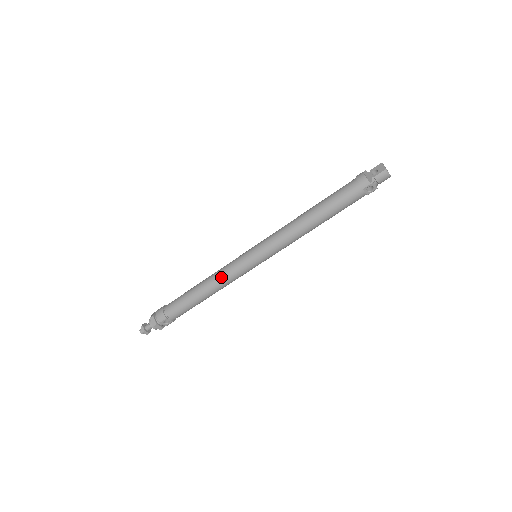
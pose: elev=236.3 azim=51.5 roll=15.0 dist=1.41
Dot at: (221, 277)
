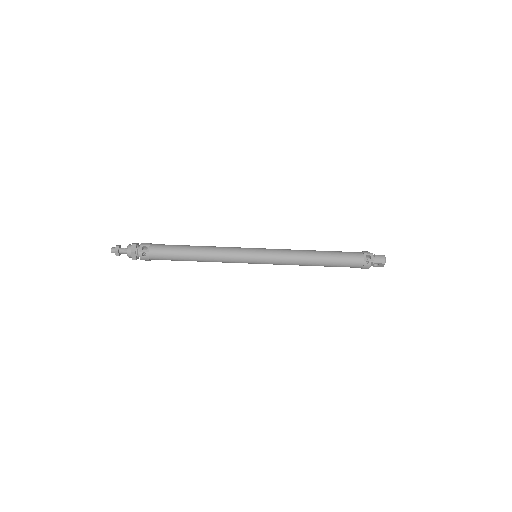
Dot at: (221, 247)
